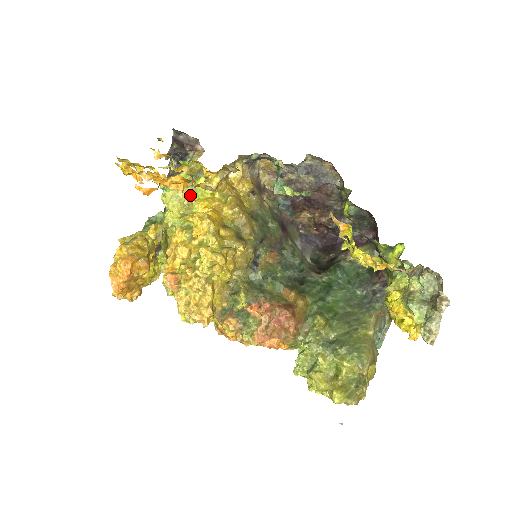
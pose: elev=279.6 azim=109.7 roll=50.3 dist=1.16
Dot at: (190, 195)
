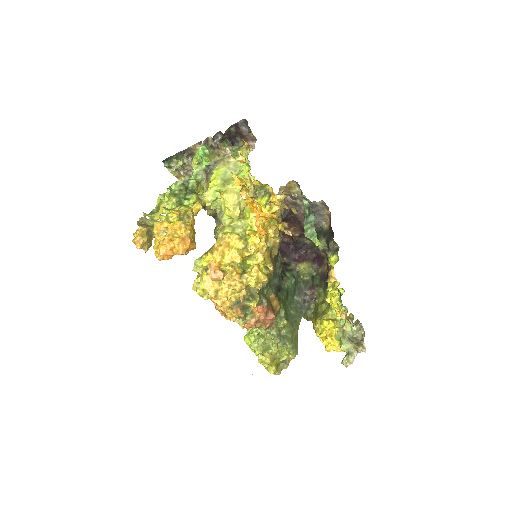
Dot at: occluded
